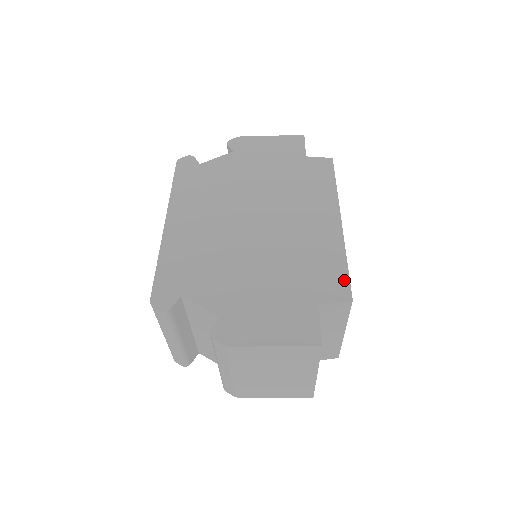
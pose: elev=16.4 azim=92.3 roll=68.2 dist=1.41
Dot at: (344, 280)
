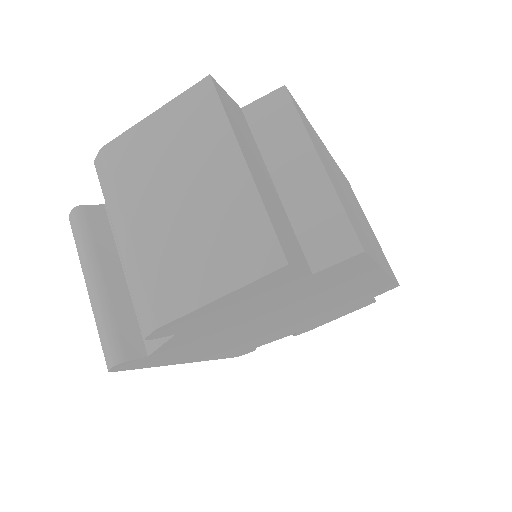
Dot at: occluded
